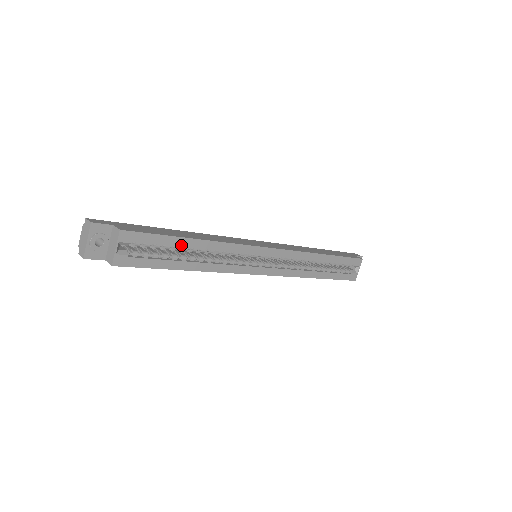
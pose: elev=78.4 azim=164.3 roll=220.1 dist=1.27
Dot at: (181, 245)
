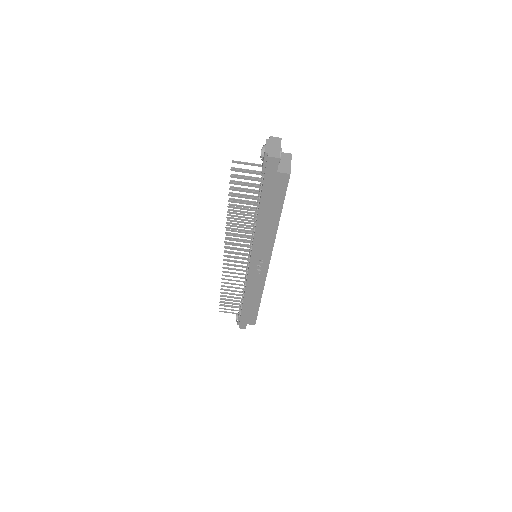
Dot at: occluded
